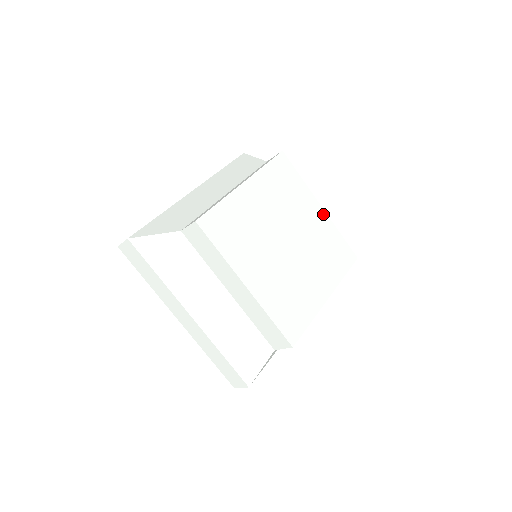
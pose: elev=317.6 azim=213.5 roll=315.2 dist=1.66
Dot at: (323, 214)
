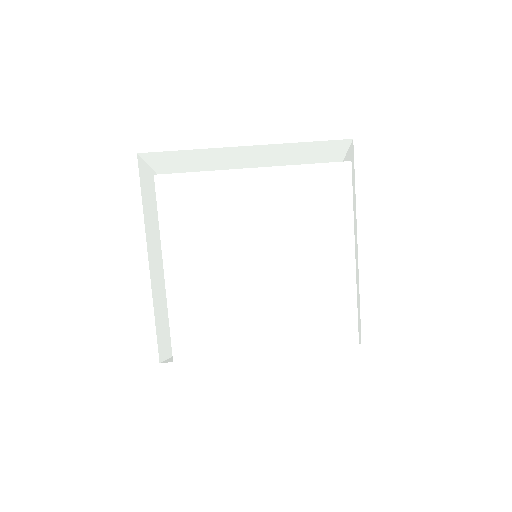
Dot at: (349, 268)
